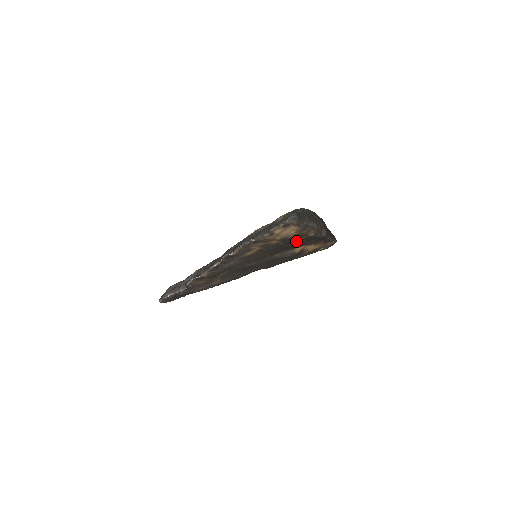
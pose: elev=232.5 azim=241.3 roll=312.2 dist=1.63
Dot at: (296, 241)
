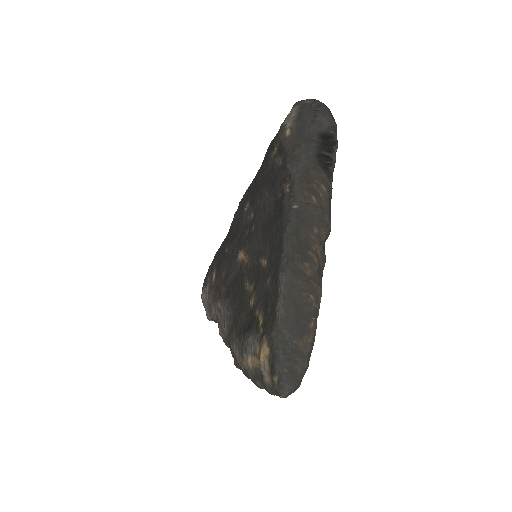
Dot at: occluded
